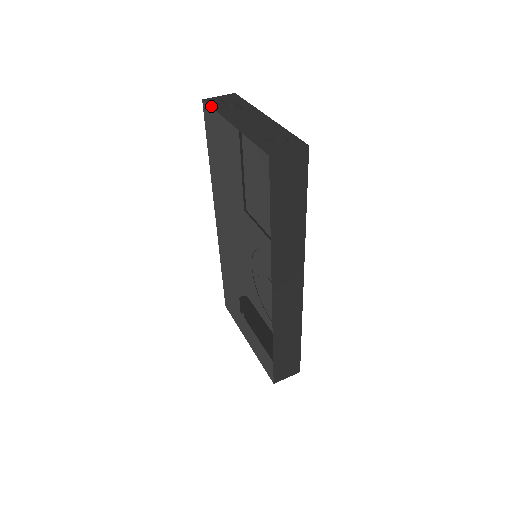
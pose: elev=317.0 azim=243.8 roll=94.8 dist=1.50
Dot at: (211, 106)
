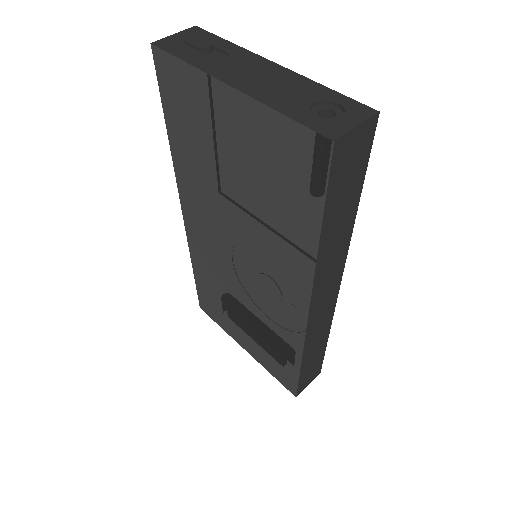
Dot at: (174, 54)
